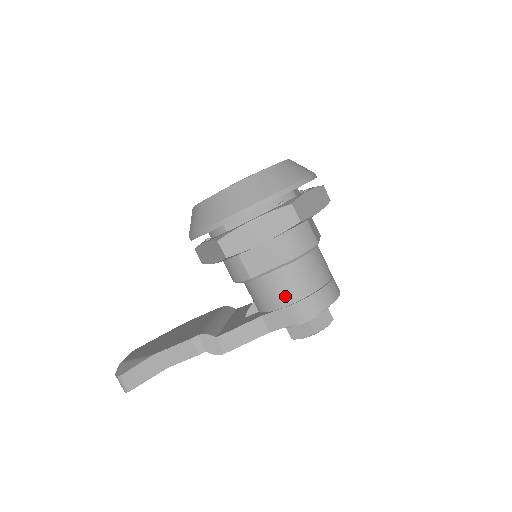
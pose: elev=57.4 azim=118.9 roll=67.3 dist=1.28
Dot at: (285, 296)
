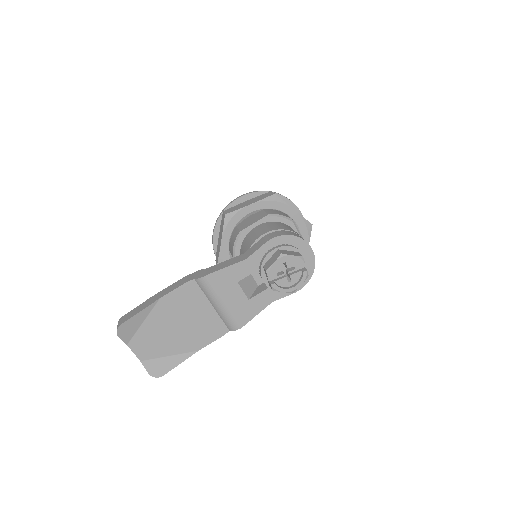
Dot at: (261, 232)
